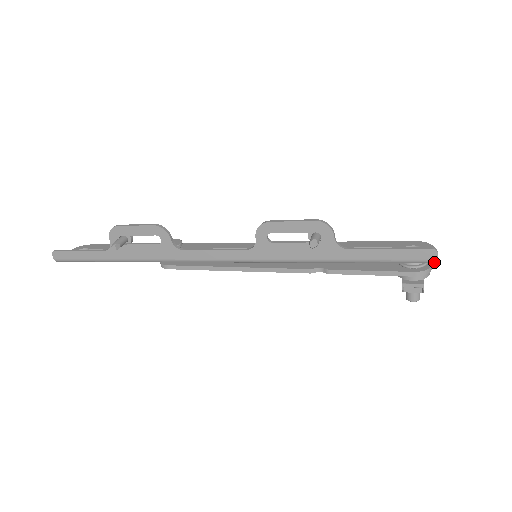
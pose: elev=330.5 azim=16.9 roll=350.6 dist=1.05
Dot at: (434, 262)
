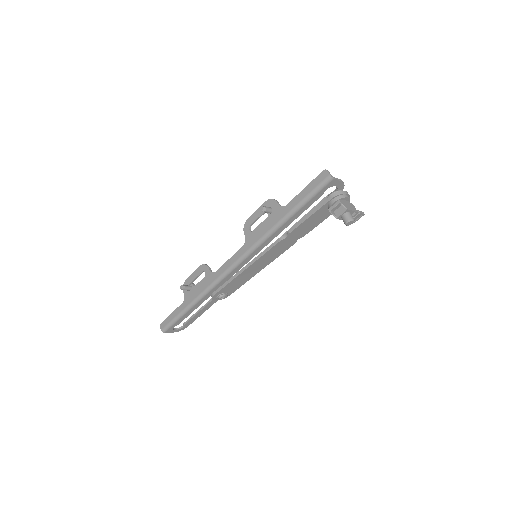
Dot at: (329, 177)
